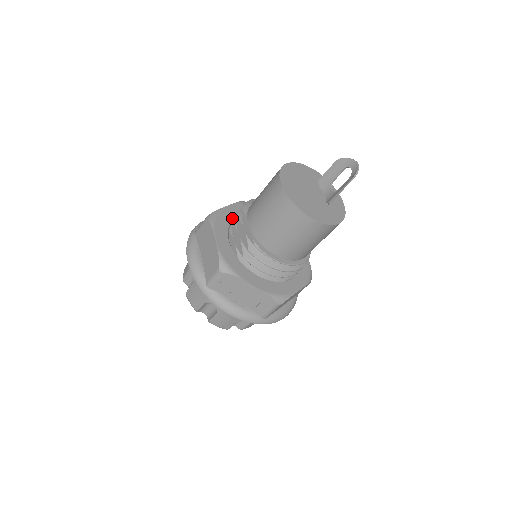
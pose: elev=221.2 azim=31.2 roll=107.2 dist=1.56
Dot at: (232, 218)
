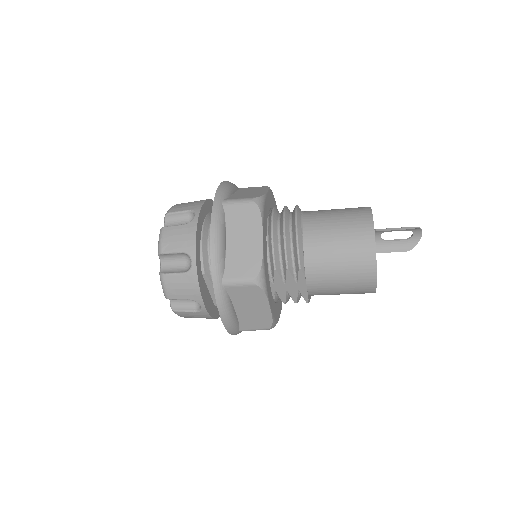
Dot at: occluded
